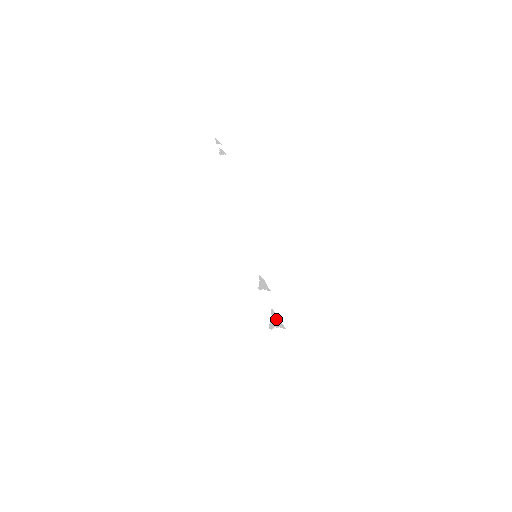
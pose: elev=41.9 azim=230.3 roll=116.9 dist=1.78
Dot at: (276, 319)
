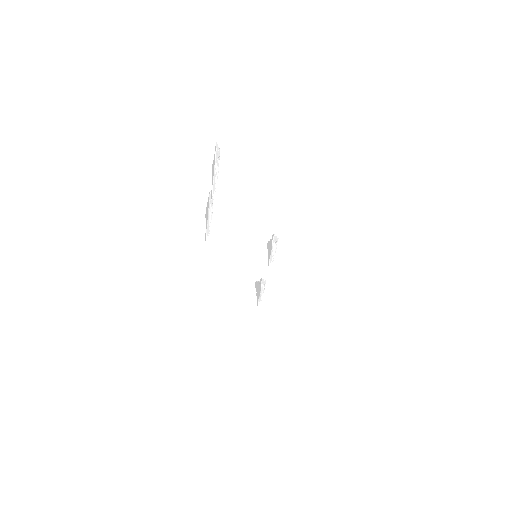
Dot at: (264, 282)
